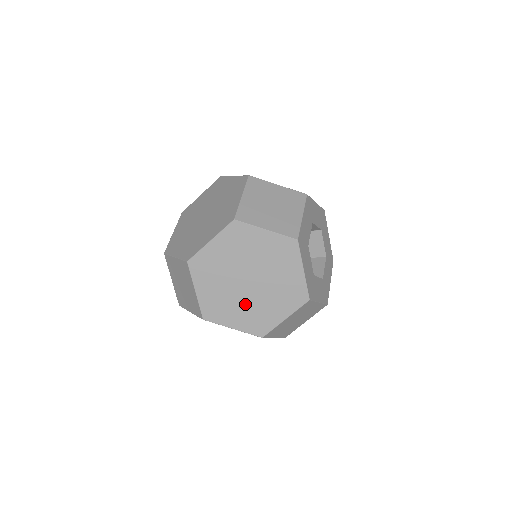
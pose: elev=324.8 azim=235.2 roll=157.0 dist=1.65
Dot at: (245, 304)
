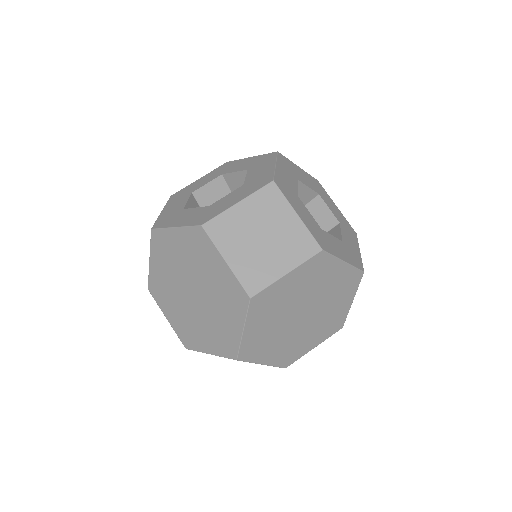
Dot at: (312, 328)
